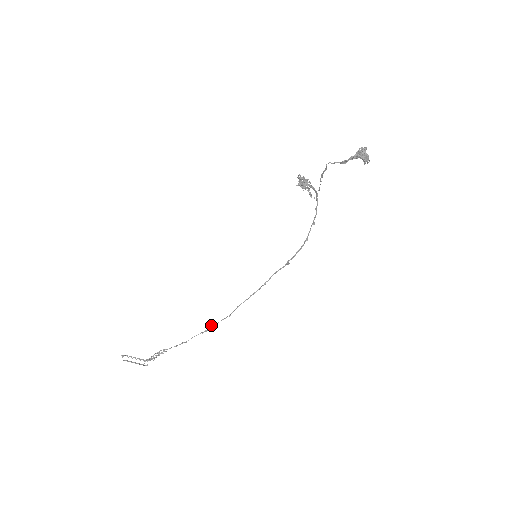
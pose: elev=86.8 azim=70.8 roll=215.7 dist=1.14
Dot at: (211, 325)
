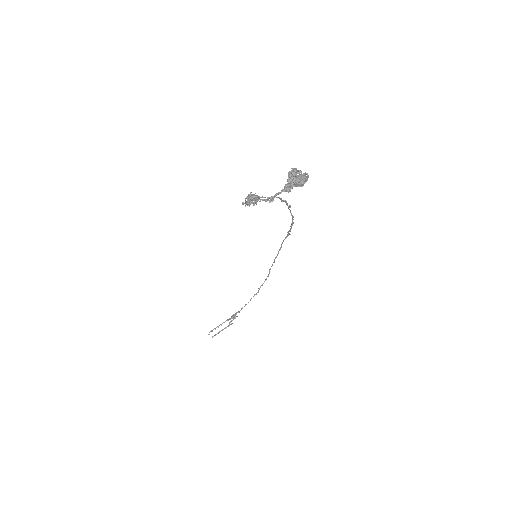
Dot at: (258, 288)
